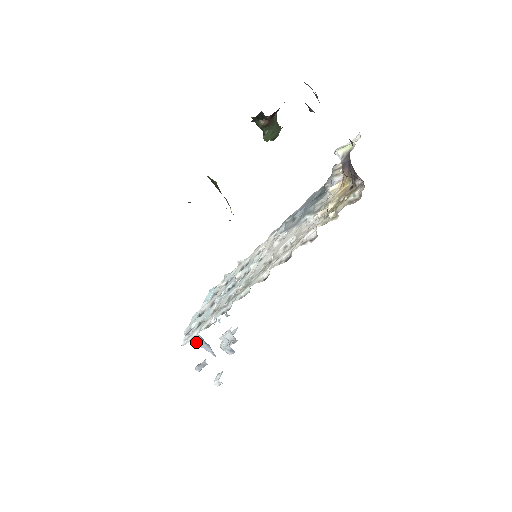
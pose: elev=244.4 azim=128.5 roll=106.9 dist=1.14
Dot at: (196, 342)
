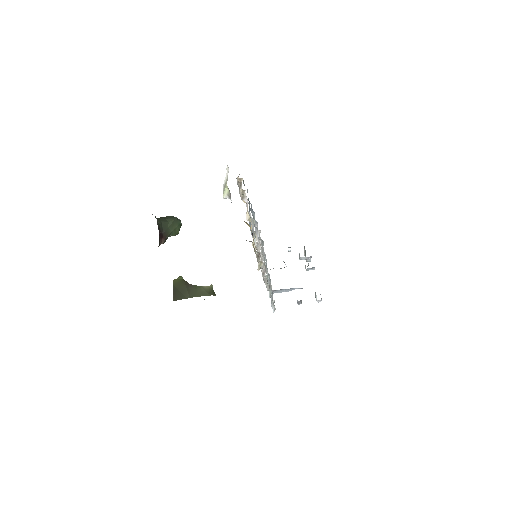
Dot at: occluded
